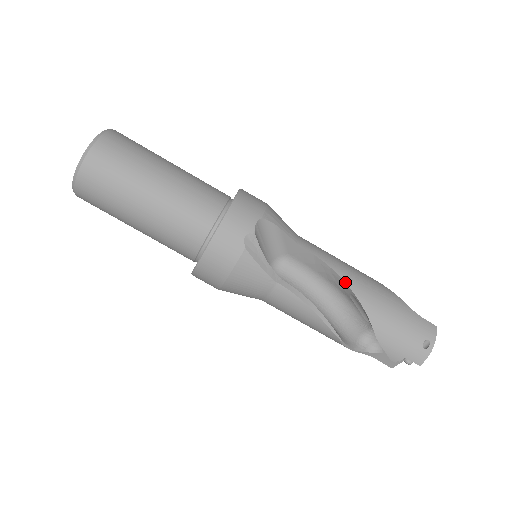
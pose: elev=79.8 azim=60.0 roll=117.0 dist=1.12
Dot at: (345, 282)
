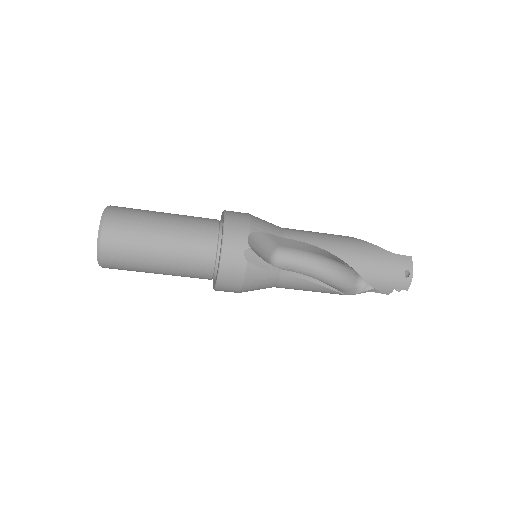
Dot at: (331, 253)
